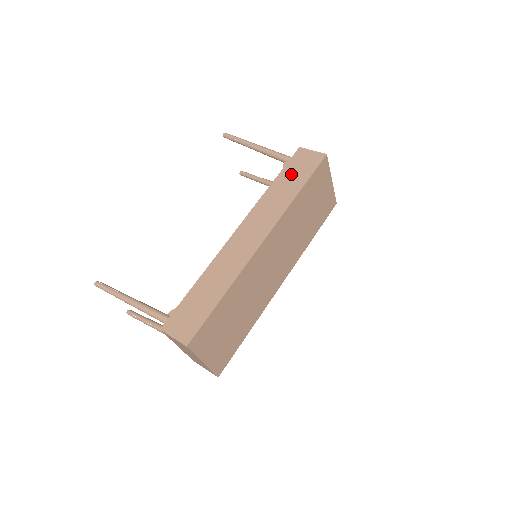
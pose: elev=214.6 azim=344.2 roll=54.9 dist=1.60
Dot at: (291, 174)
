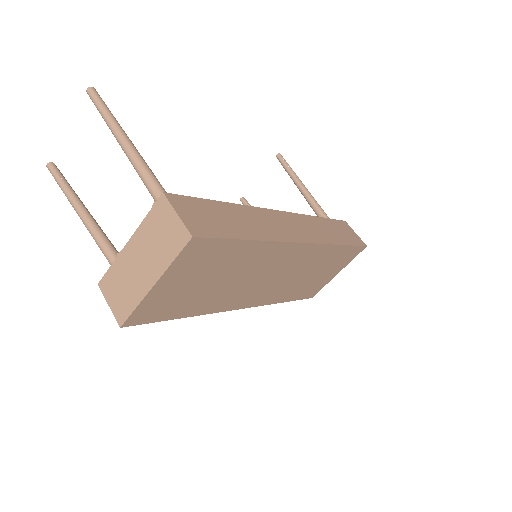
Dot at: (337, 228)
